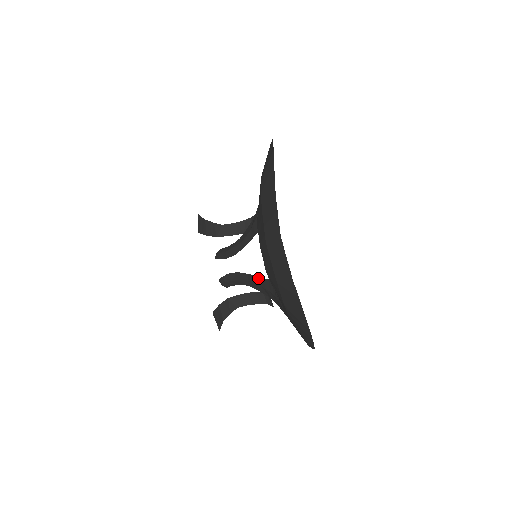
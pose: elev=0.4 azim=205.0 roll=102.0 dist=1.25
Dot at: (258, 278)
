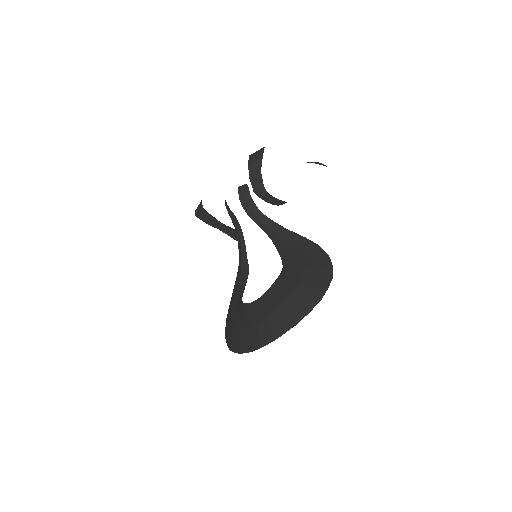
Dot at: (245, 249)
